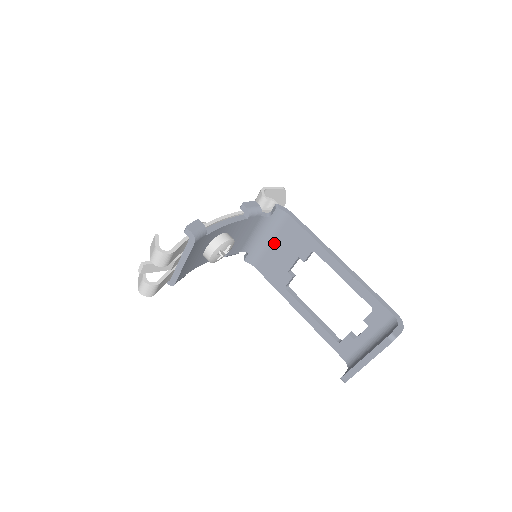
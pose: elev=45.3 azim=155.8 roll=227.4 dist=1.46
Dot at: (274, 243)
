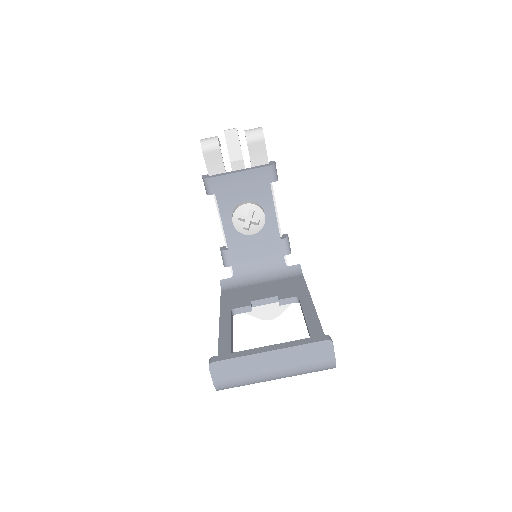
Dot at: (265, 284)
